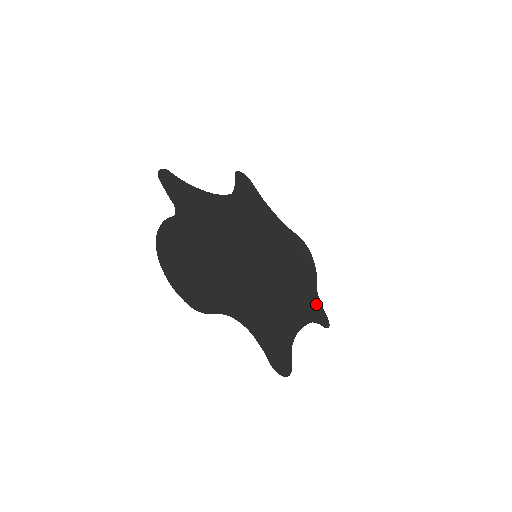
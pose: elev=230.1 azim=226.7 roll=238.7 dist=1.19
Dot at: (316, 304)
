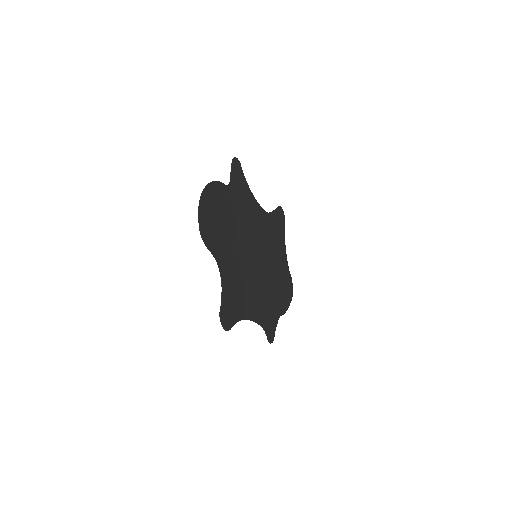
Dot at: (273, 323)
